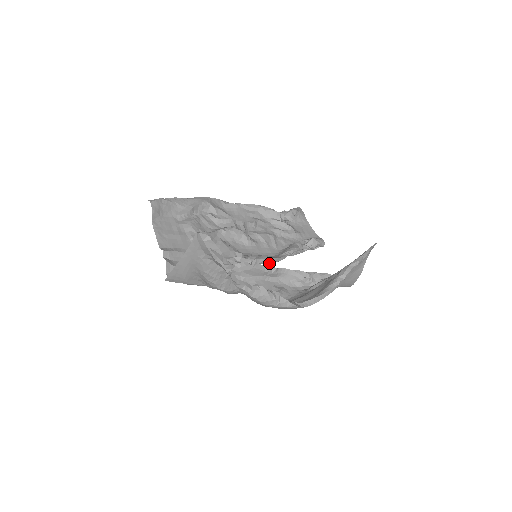
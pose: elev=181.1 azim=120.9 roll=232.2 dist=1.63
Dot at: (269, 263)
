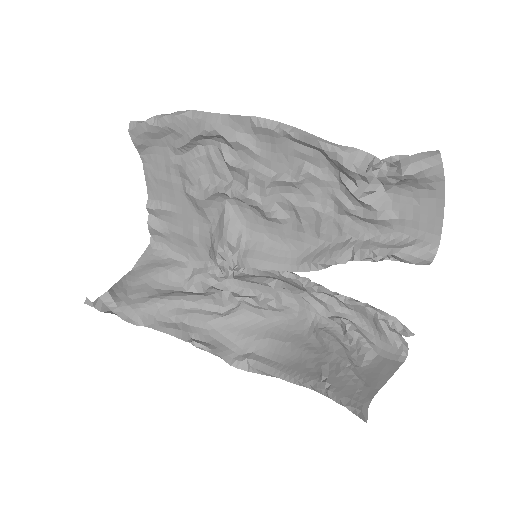
Dot at: occluded
